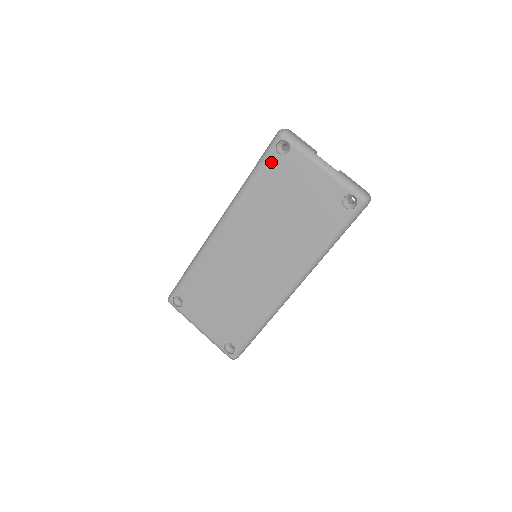
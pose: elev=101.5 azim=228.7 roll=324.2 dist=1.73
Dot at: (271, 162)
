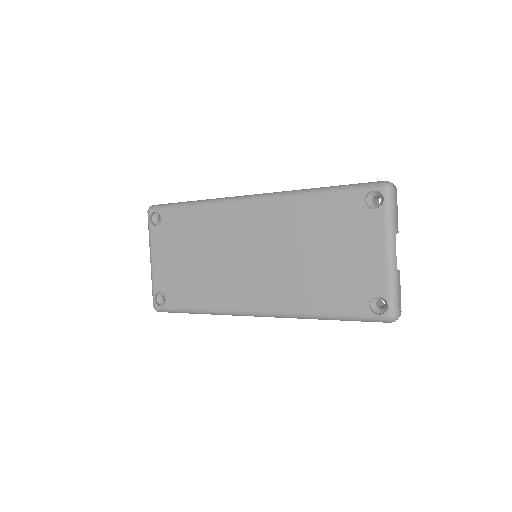
Dot at: (351, 200)
